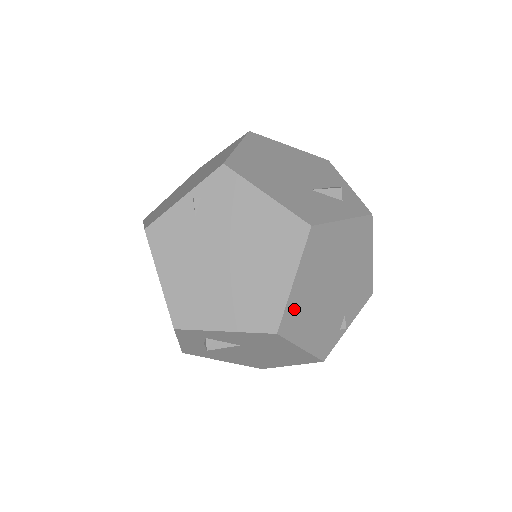
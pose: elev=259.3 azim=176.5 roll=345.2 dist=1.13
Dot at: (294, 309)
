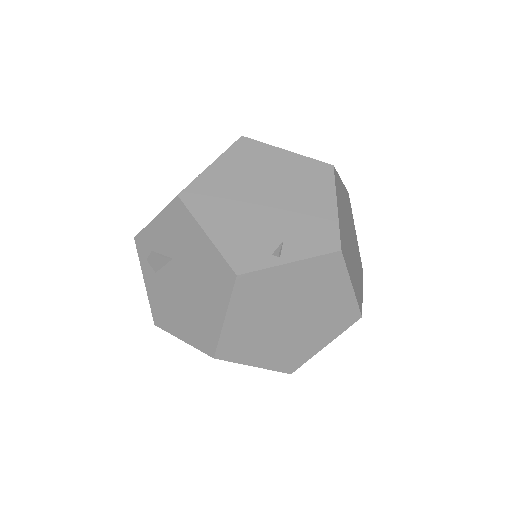
Dot at: (205, 188)
